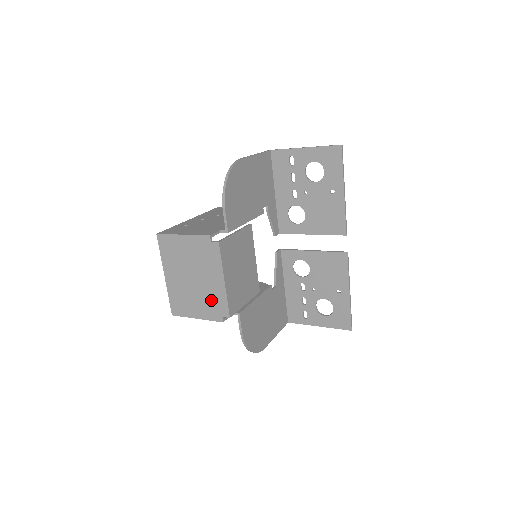
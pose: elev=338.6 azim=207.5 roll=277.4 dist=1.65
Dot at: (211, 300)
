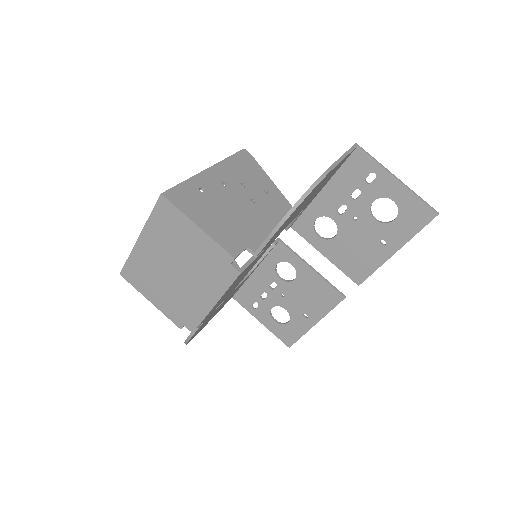
Dot at: (183, 304)
